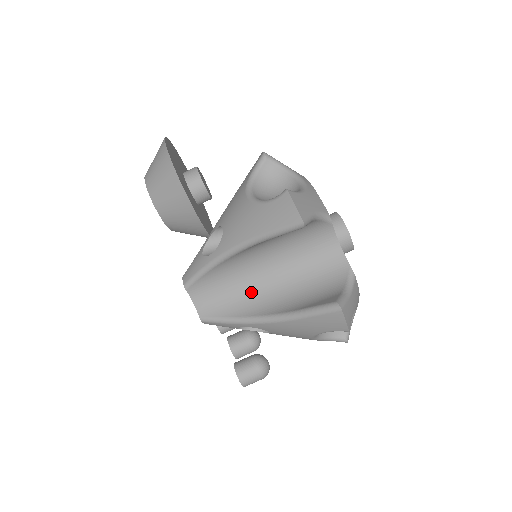
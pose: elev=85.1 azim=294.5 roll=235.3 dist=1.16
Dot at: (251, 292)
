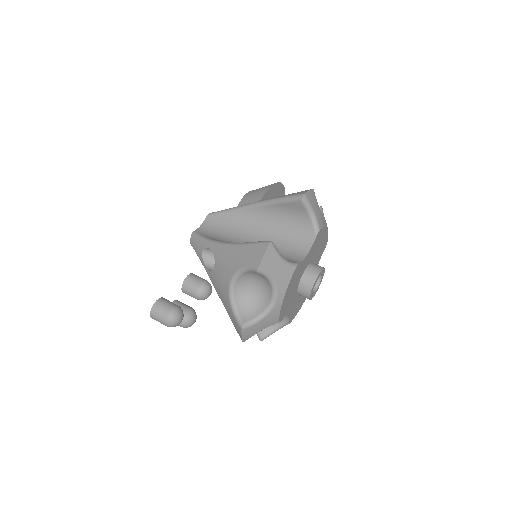
Dot at: (234, 240)
